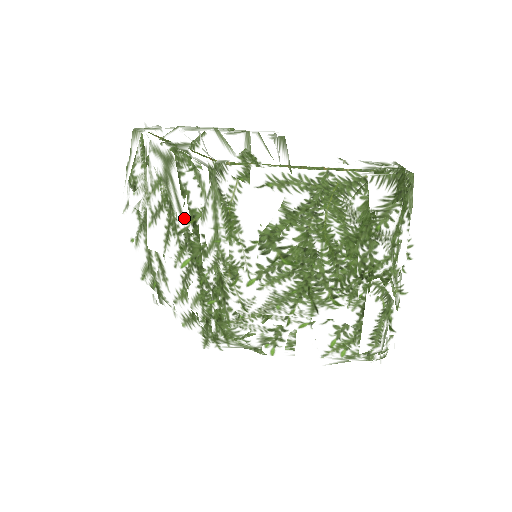
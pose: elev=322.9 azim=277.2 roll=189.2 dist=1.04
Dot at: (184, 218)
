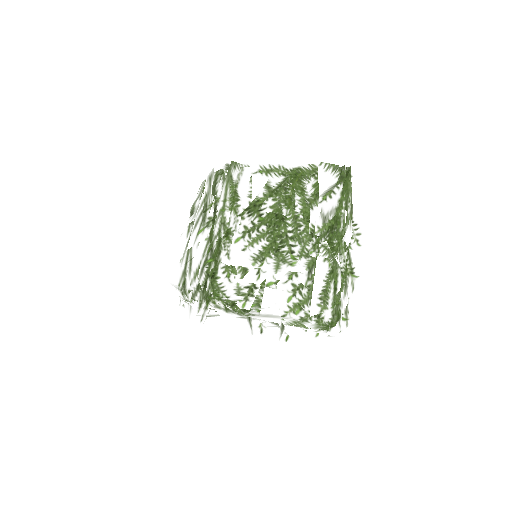
Dot at: (209, 203)
